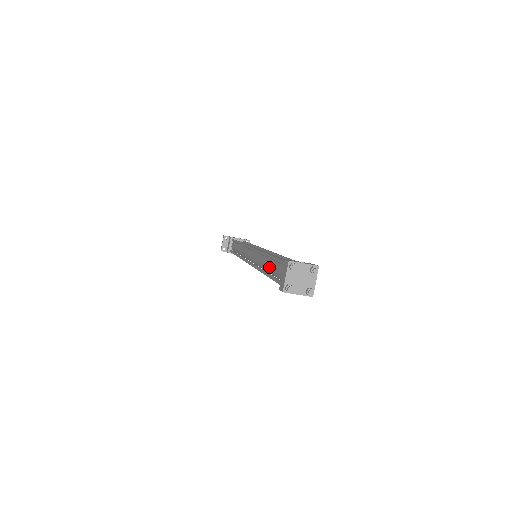
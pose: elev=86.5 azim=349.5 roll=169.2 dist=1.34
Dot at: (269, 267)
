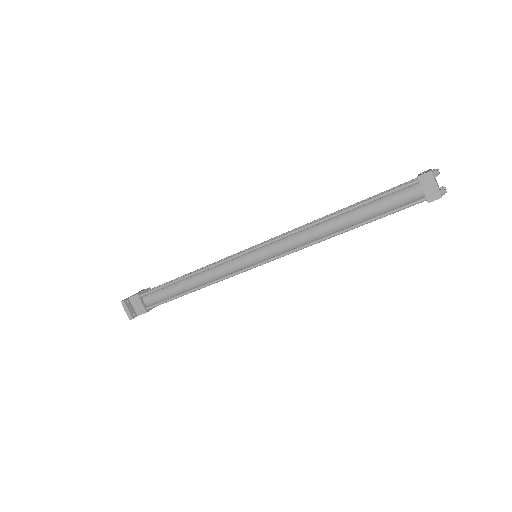
Dot at: (357, 217)
